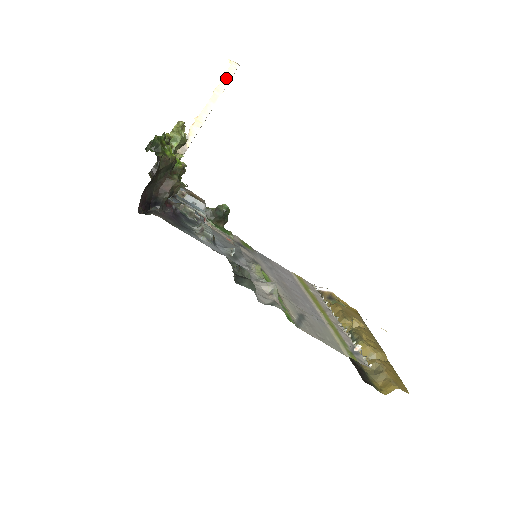
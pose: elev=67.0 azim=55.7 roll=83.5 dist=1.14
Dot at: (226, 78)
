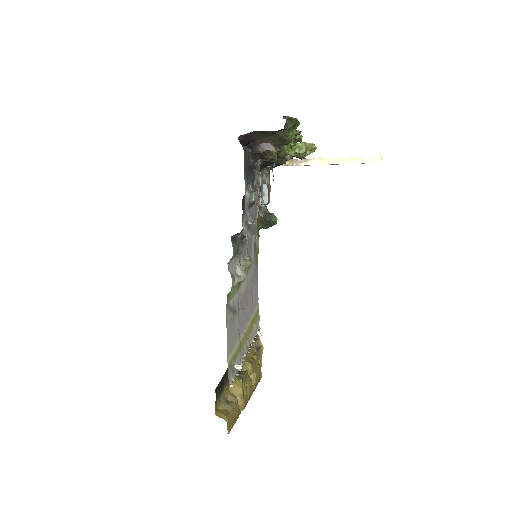
Dot at: (367, 160)
